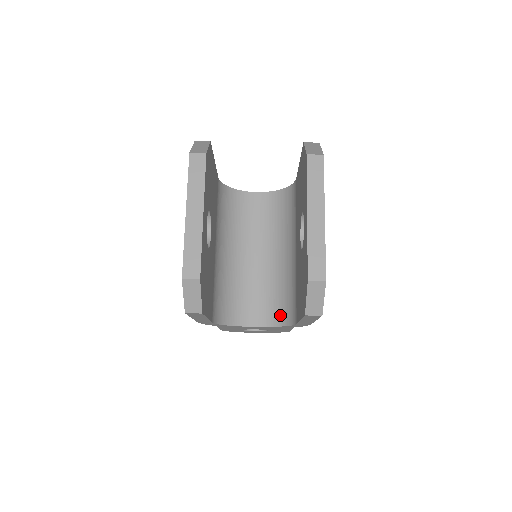
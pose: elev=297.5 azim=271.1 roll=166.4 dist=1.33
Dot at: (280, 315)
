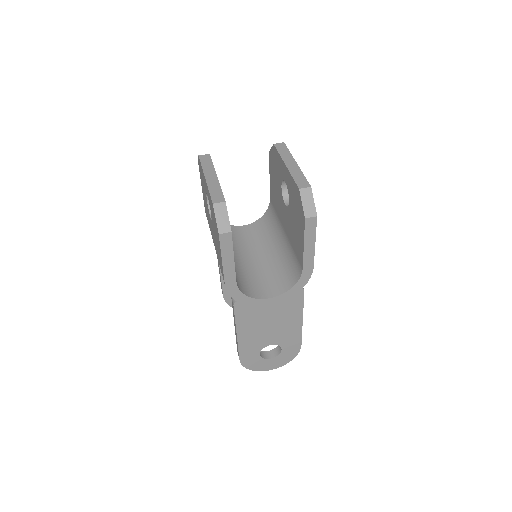
Dot at: (288, 282)
